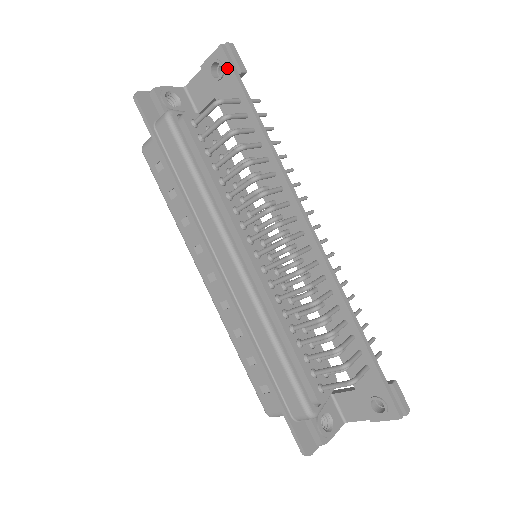
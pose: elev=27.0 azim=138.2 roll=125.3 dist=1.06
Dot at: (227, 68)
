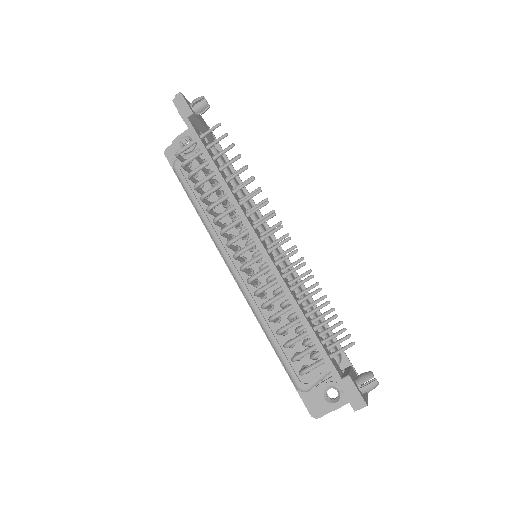
Dot at: (182, 117)
